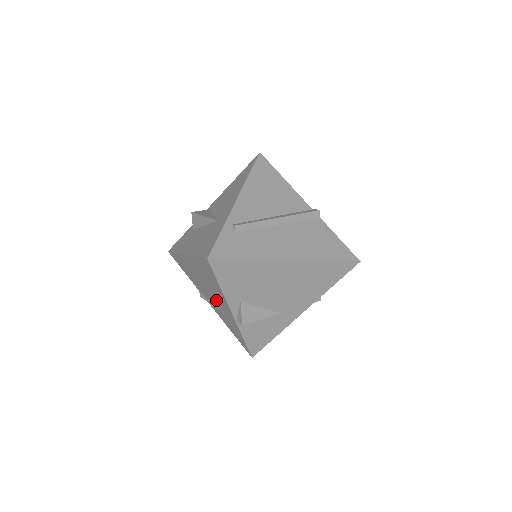
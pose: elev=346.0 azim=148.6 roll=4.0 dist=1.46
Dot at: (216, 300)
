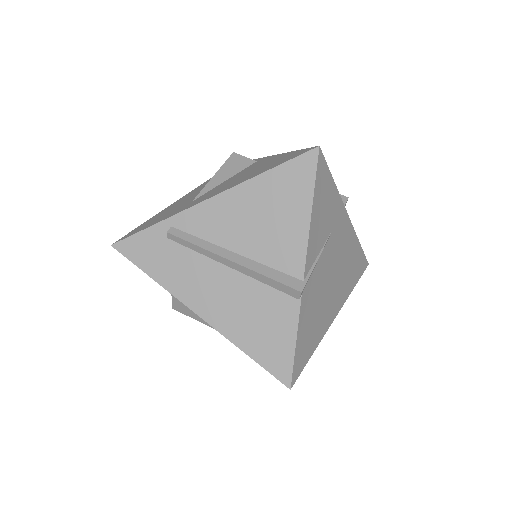
Dot at: occluded
